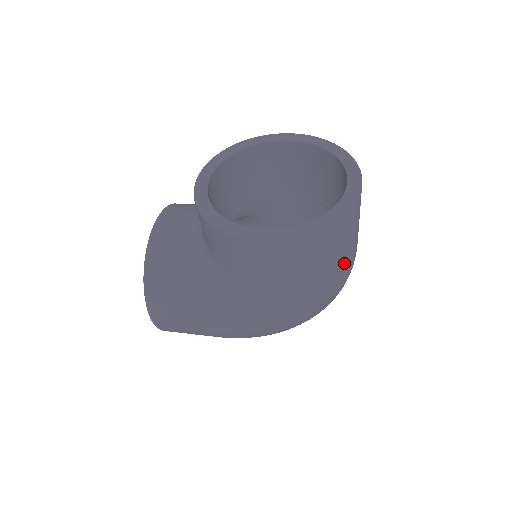
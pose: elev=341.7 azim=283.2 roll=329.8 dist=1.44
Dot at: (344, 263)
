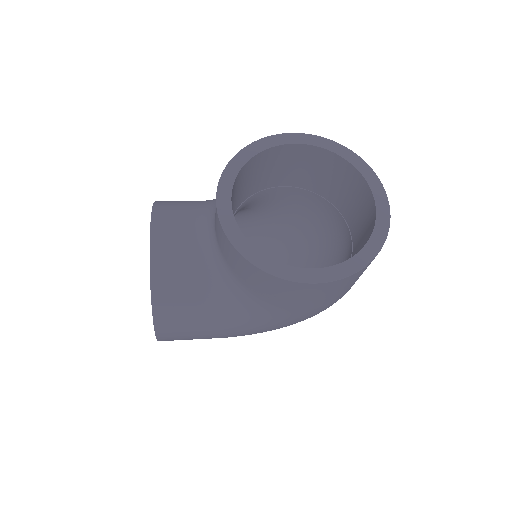
Dot at: occluded
